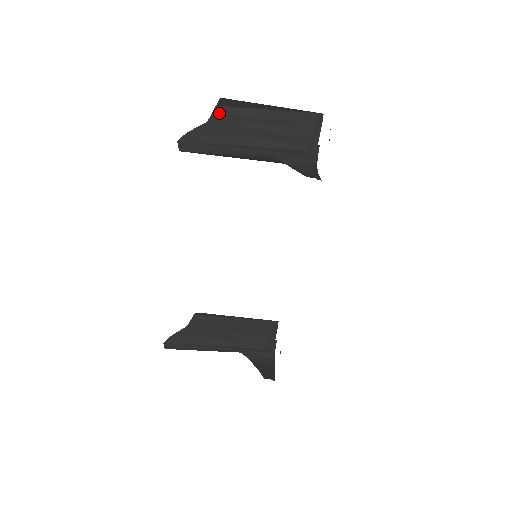
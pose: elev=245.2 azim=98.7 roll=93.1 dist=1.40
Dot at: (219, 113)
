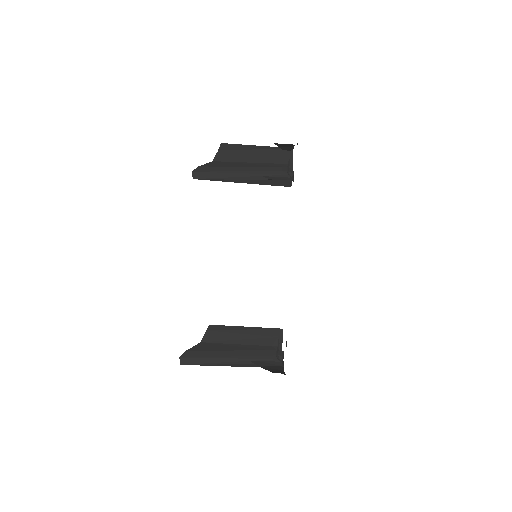
Dot at: (220, 155)
